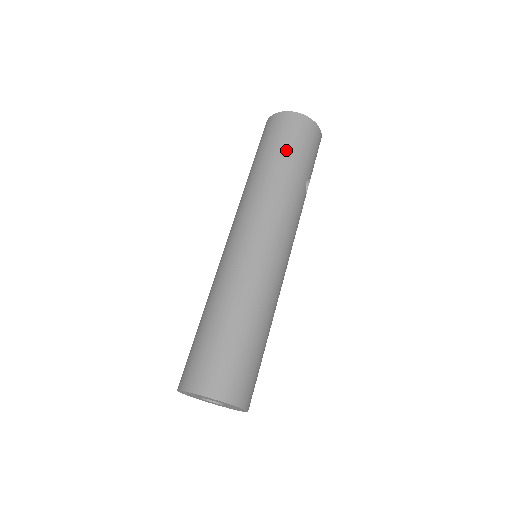
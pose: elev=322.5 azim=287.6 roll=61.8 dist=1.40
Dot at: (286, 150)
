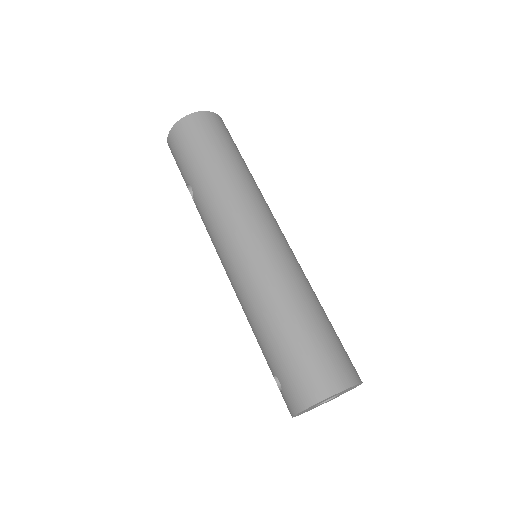
Dot at: (220, 147)
